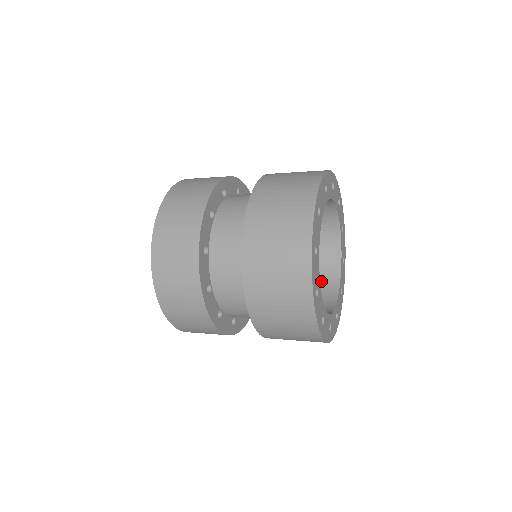
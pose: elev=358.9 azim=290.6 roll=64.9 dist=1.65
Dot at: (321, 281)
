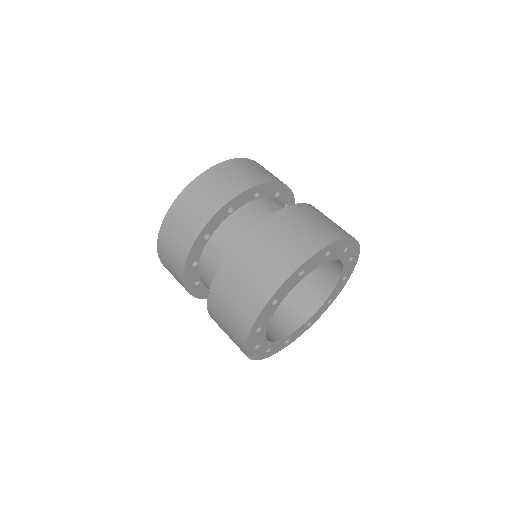
Dot at: (314, 287)
